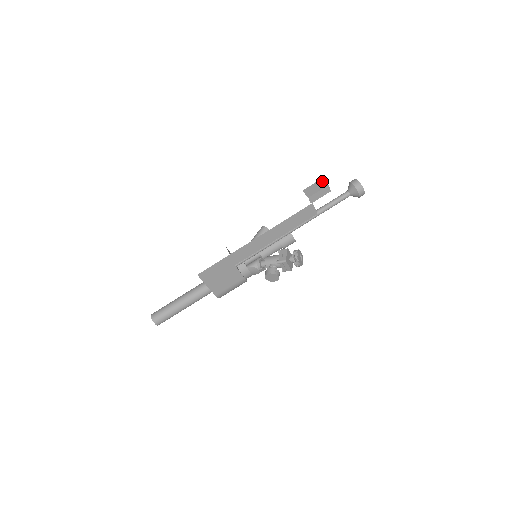
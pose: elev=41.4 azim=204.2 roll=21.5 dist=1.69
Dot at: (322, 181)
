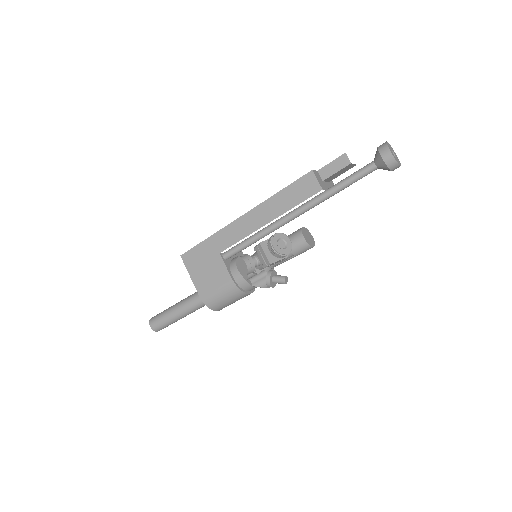
Dot at: occluded
